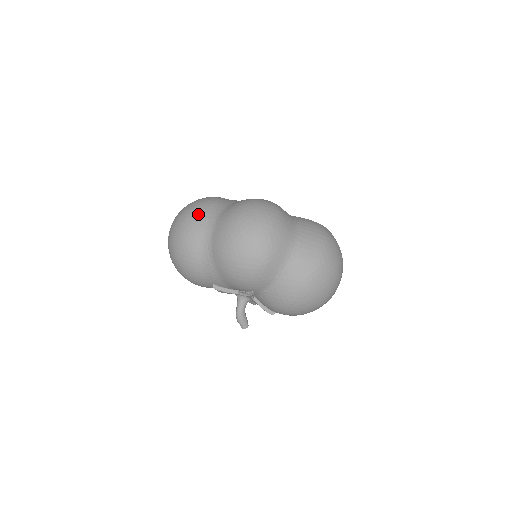
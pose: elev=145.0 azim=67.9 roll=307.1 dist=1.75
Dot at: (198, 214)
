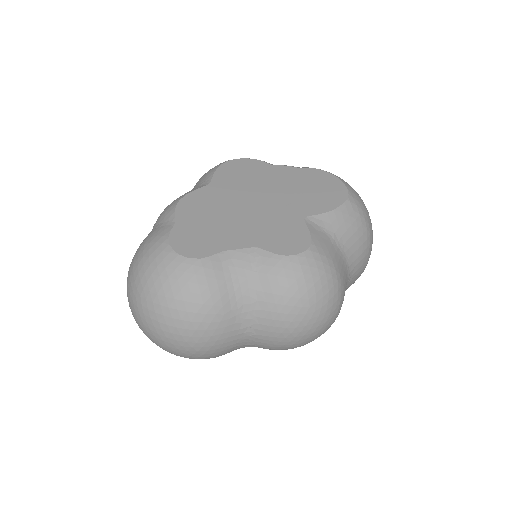
Dot at: (217, 333)
